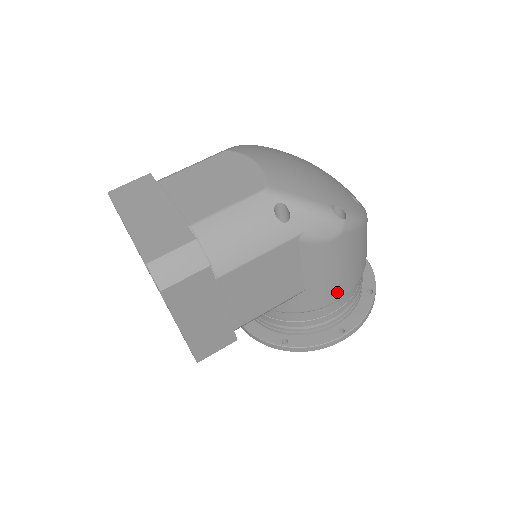
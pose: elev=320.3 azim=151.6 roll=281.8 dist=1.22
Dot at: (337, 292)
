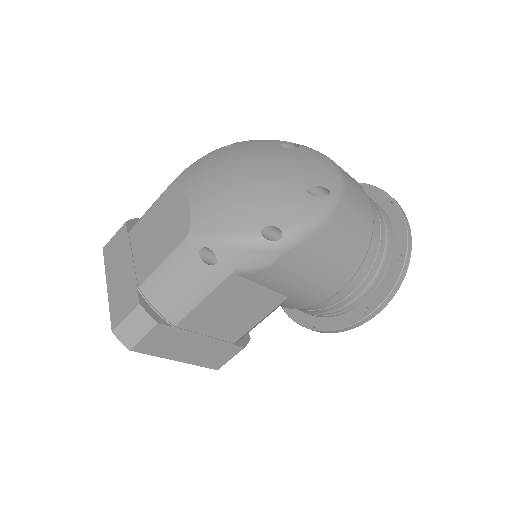
Dot at: (329, 288)
